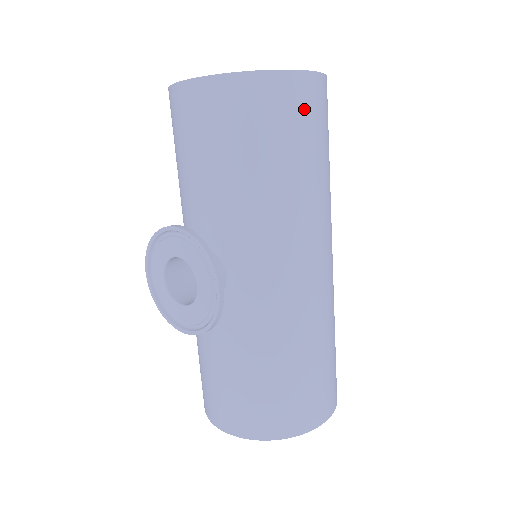
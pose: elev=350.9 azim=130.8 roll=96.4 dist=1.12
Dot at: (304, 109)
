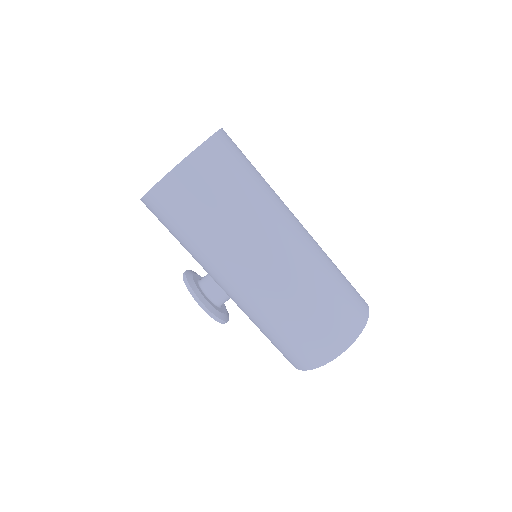
Dot at: (183, 194)
